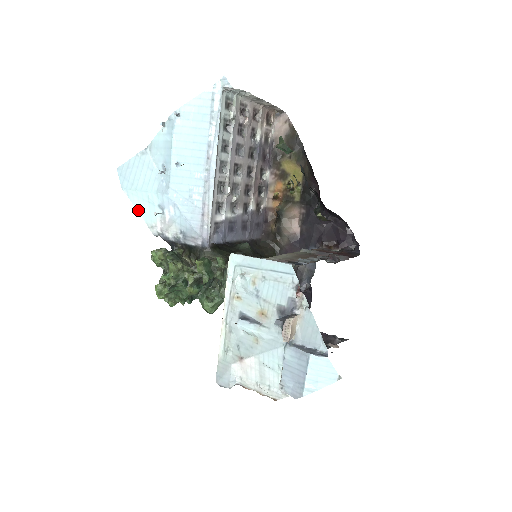
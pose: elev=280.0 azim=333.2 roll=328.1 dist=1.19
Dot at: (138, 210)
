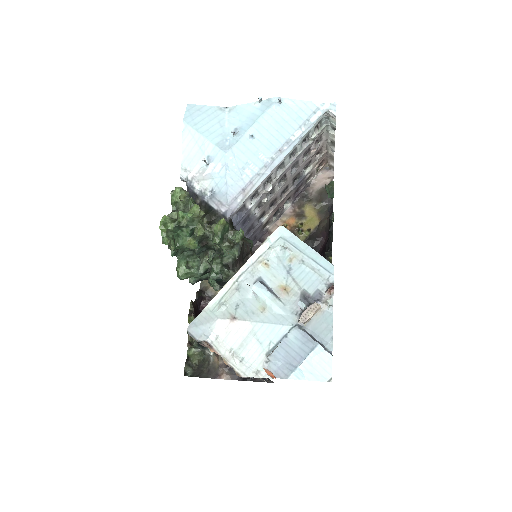
Dot at: (183, 148)
